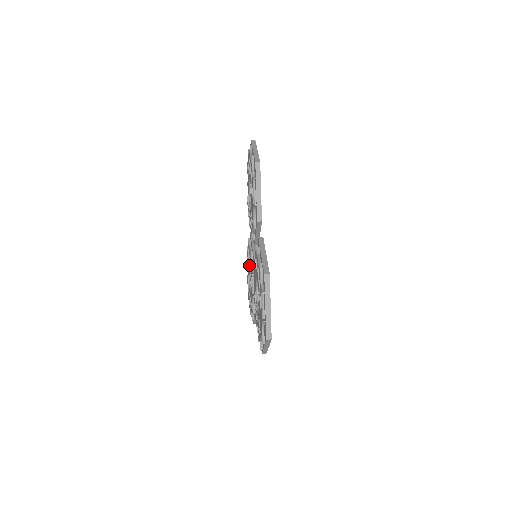
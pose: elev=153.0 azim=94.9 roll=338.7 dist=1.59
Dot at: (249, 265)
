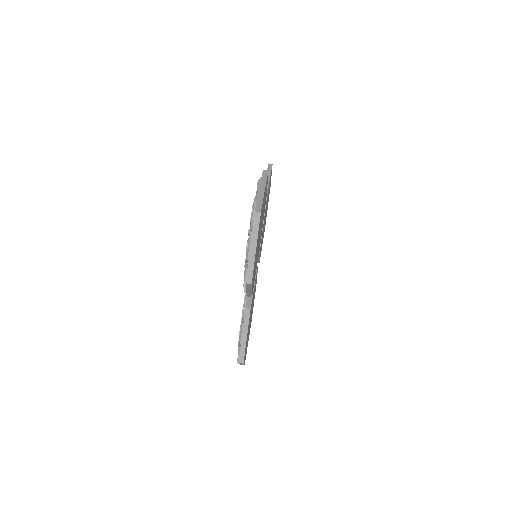
Dot at: occluded
